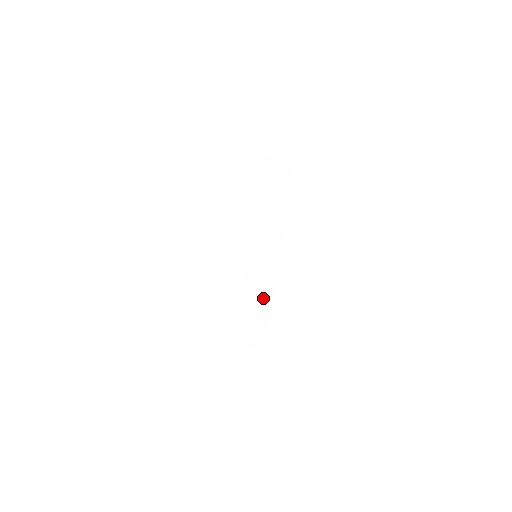
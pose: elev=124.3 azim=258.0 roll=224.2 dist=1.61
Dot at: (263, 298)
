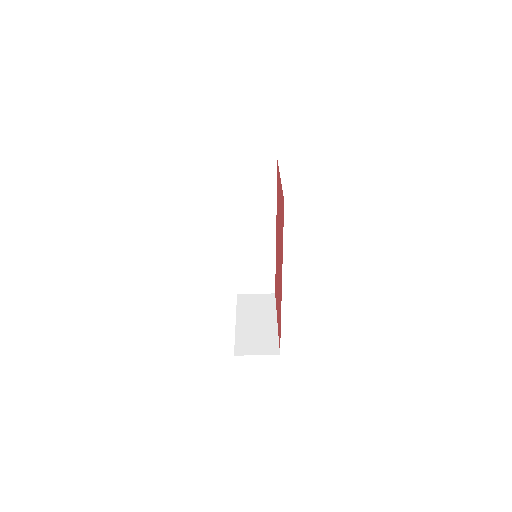
Dot at: (263, 312)
